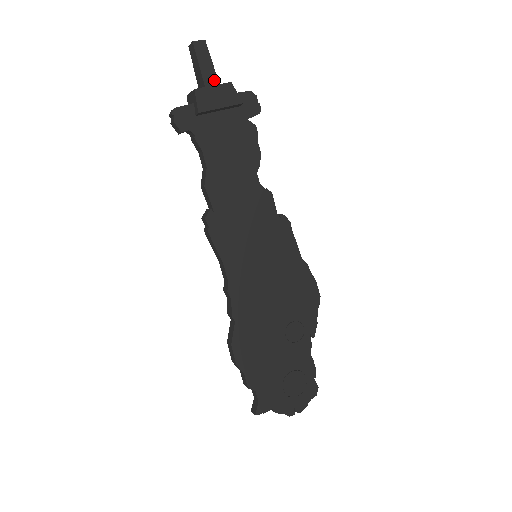
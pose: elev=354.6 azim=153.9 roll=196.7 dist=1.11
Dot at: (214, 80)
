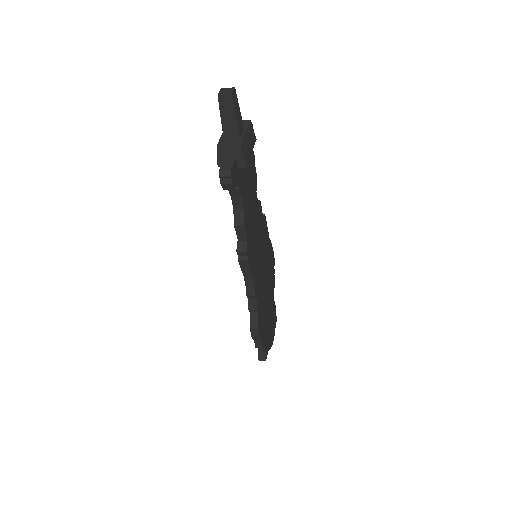
Dot at: (242, 126)
